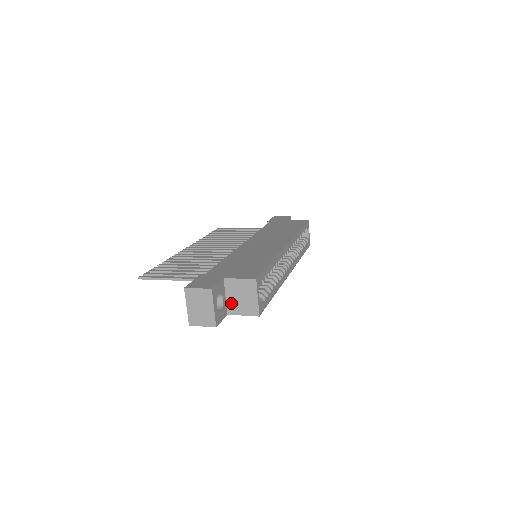
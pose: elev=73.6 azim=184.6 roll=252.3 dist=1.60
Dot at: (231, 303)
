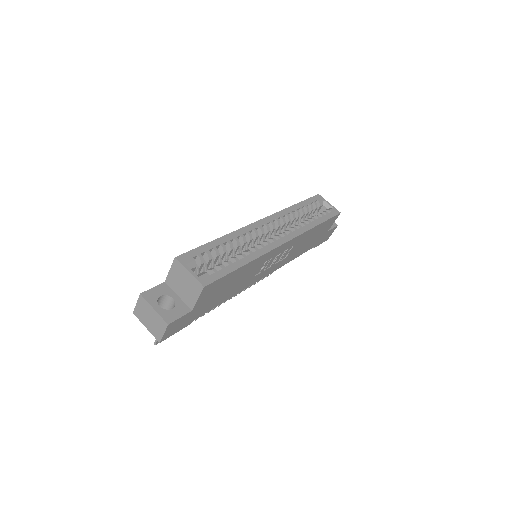
Dot at: (184, 297)
